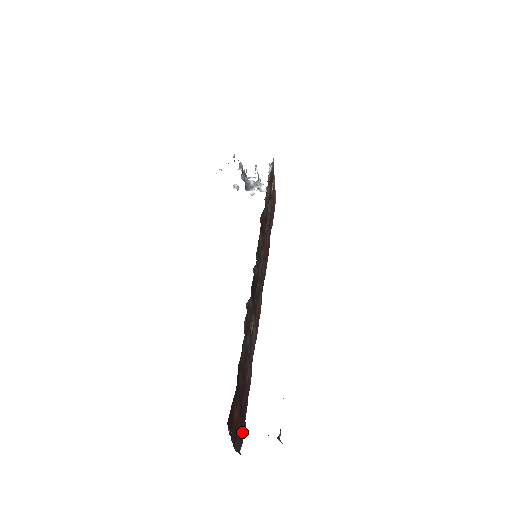
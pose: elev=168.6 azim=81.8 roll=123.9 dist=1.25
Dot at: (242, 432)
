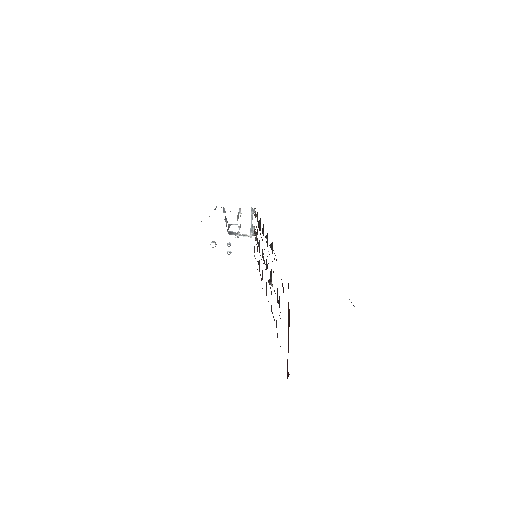
Dot at: (287, 364)
